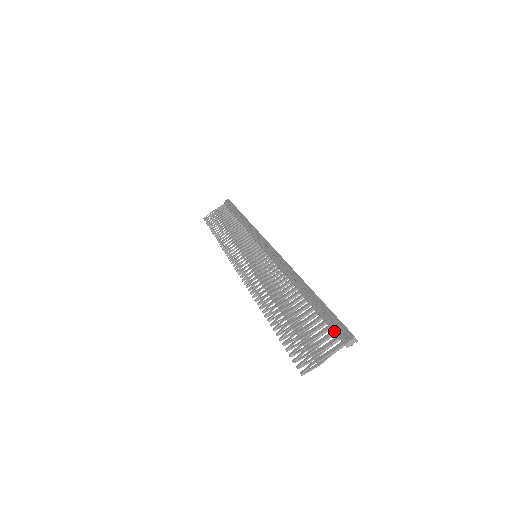
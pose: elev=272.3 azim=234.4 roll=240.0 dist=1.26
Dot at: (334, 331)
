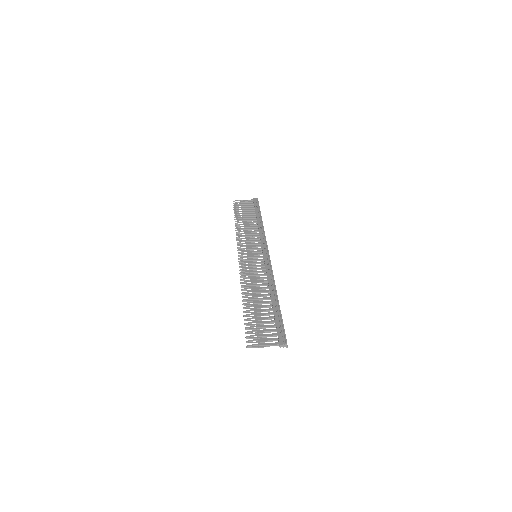
Dot at: (278, 334)
